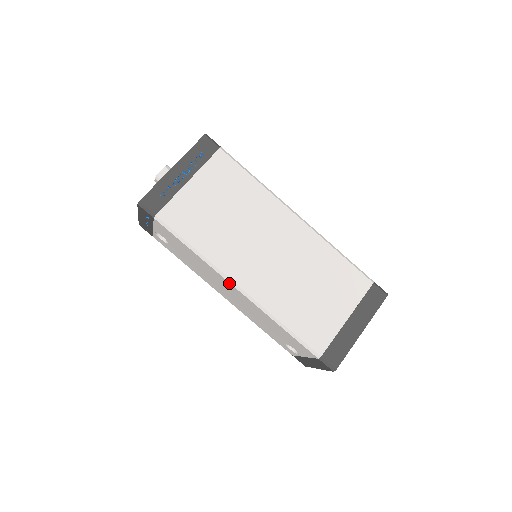
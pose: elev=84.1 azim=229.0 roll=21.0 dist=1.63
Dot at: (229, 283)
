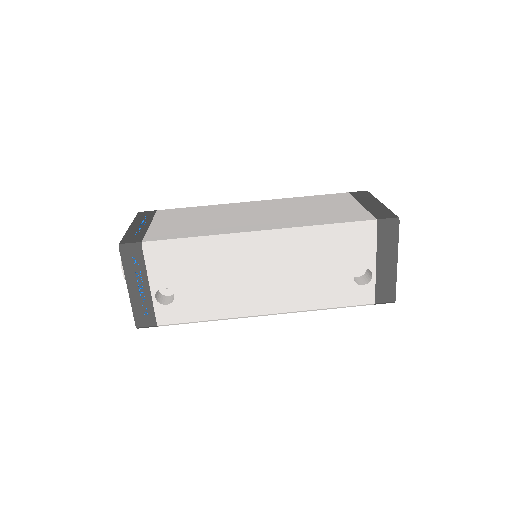
Dot at: (249, 238)
